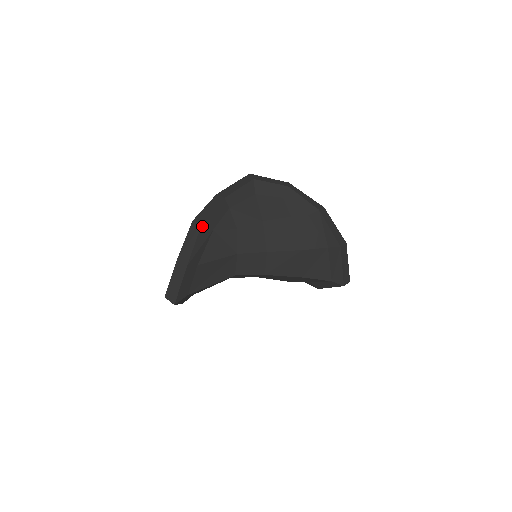
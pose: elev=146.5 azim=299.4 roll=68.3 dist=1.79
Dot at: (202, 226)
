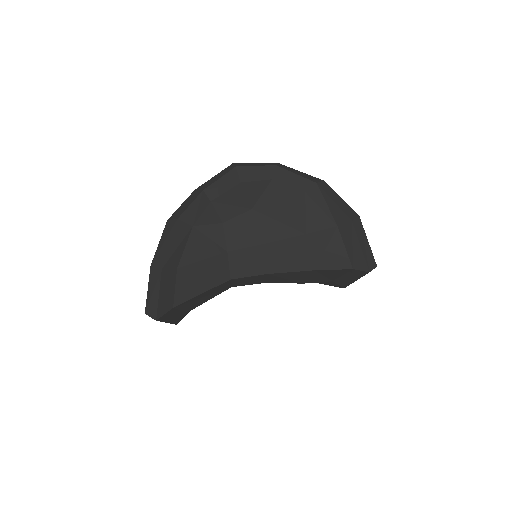
Dot at: (177, 223)
